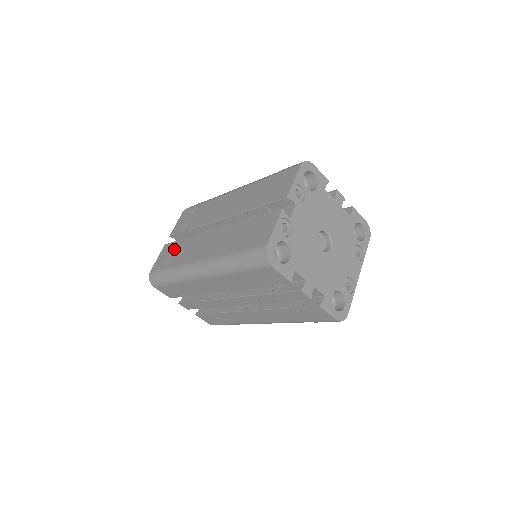
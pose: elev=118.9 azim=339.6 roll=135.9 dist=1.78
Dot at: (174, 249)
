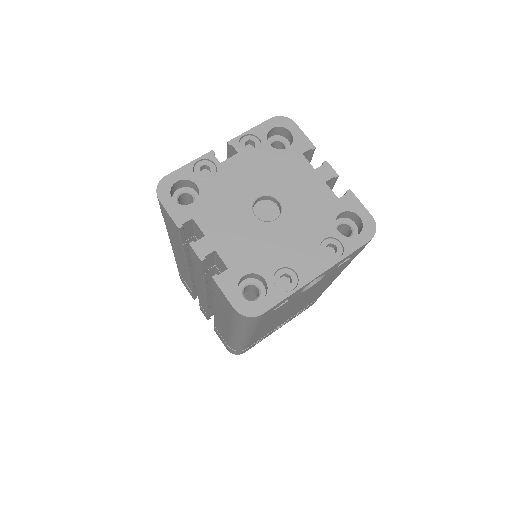
Dot at: occluded
